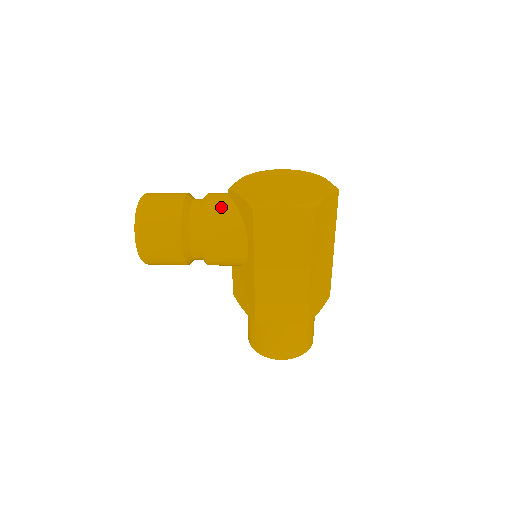
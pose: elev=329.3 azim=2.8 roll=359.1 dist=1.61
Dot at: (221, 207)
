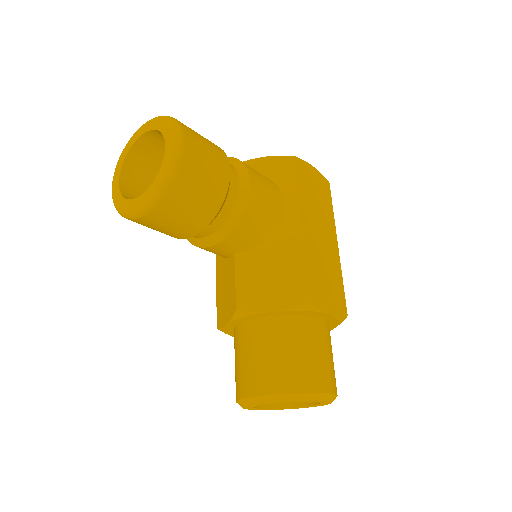
Dot at: occluded
